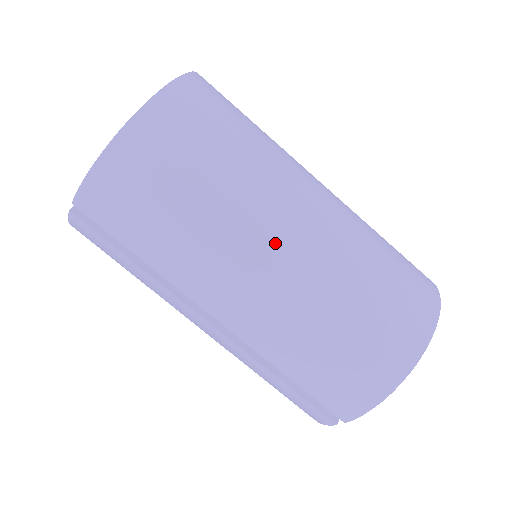
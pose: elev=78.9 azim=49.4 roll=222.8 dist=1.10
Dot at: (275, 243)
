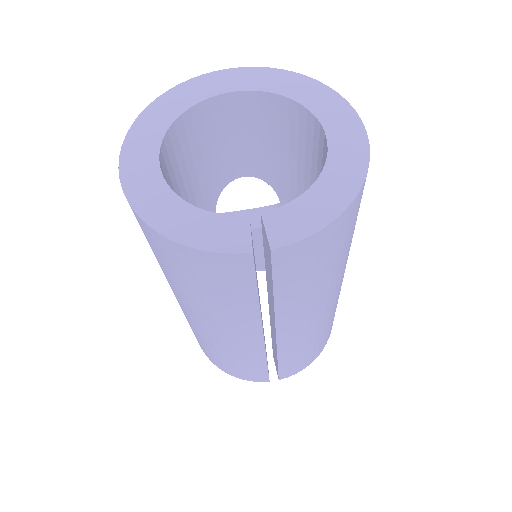
Dot at: occluded
